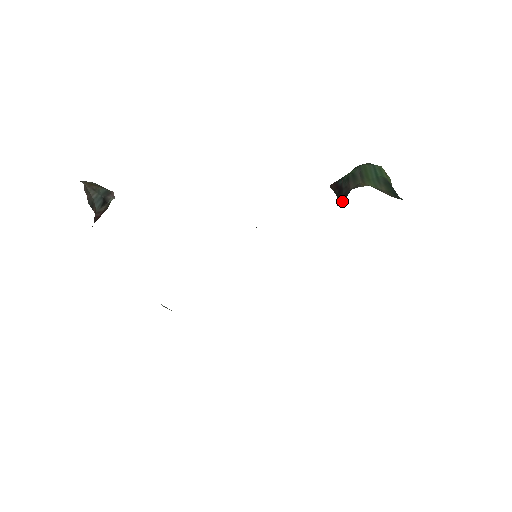
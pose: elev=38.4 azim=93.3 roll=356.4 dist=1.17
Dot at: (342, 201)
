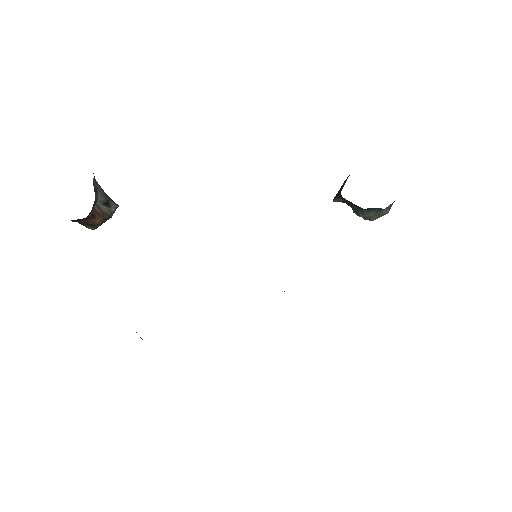
Dot at: occluded
